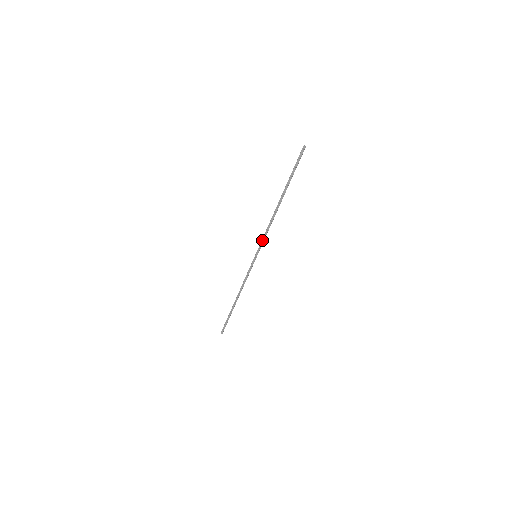
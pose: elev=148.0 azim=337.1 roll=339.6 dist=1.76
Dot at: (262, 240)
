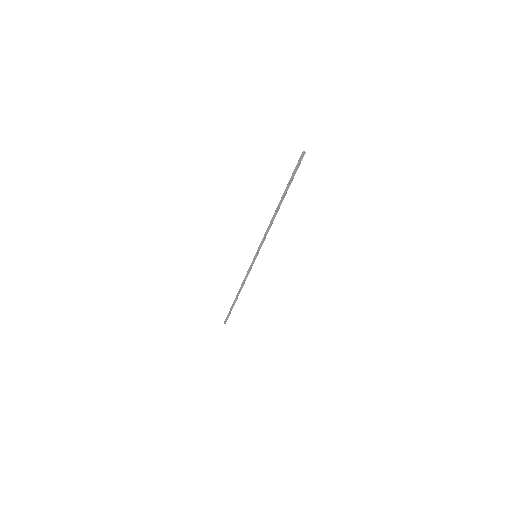
Dot at: (262, 241)
